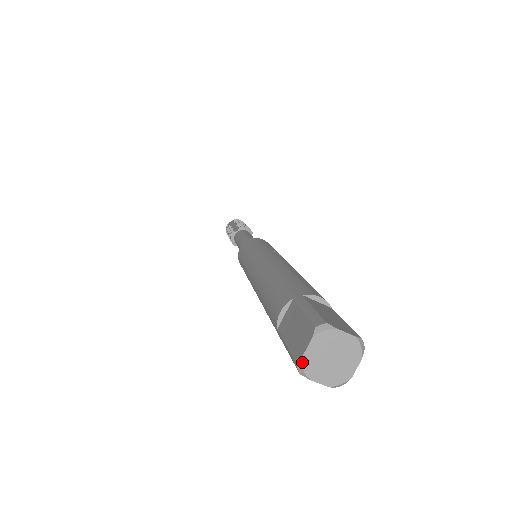
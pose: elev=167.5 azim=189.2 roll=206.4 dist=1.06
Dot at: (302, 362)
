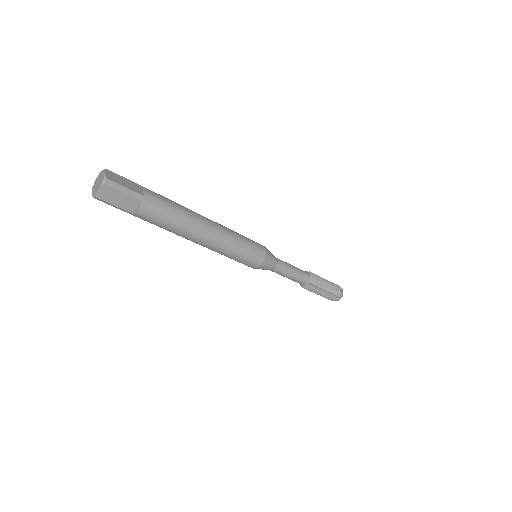
Dot at: (92, 195)
